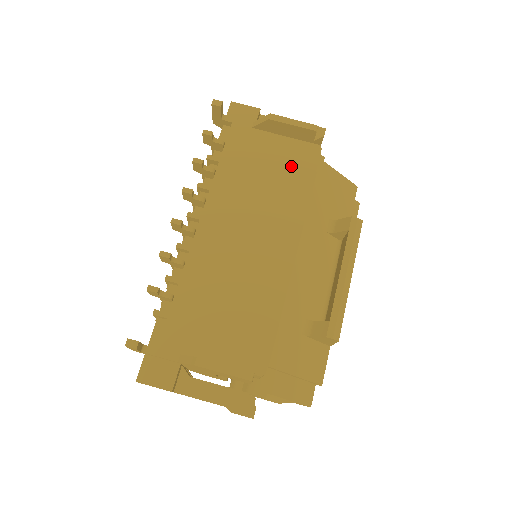
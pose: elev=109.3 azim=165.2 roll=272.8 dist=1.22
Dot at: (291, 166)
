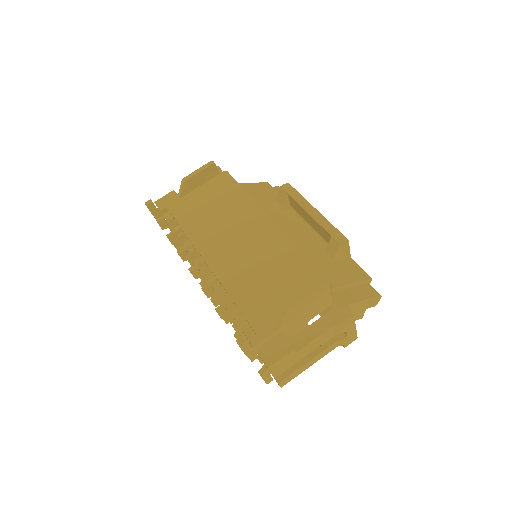
Dot at: (221, 192)
